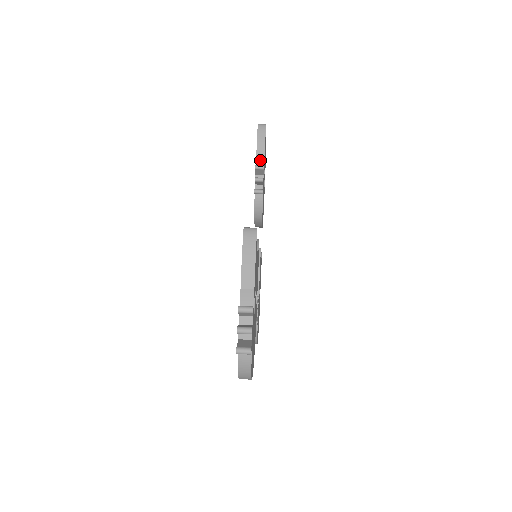
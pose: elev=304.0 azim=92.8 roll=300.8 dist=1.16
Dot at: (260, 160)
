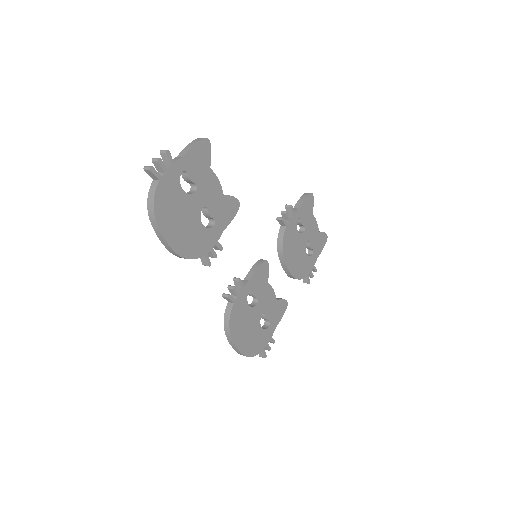
Dot at: (295, 208)
